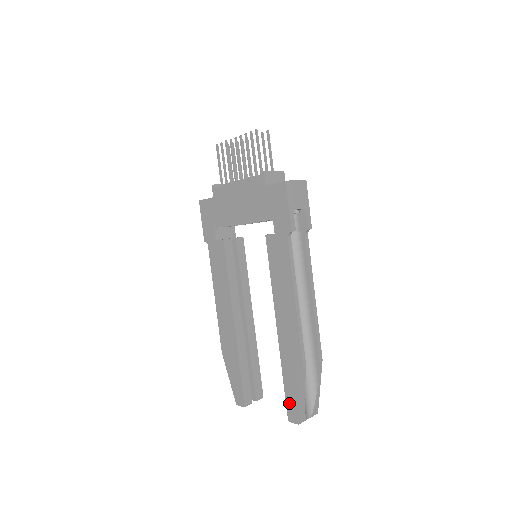
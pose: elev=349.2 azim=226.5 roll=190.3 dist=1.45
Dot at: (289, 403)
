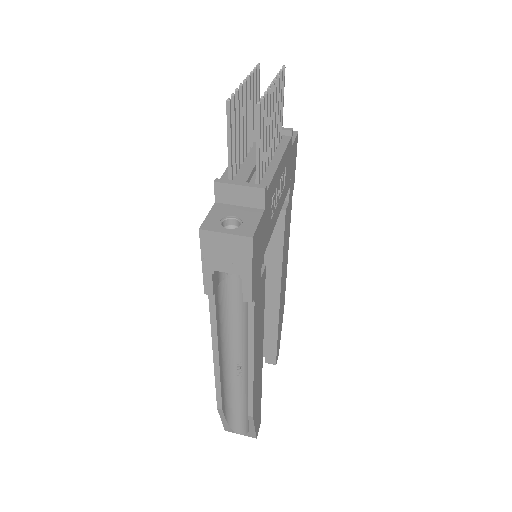
Dot at: occluded
